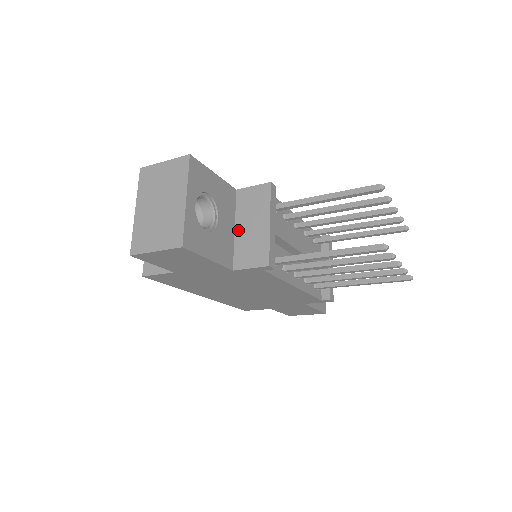
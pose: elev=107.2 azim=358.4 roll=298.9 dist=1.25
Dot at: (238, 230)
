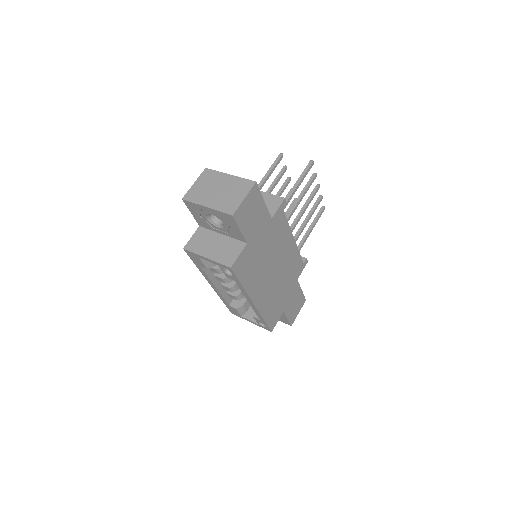
Dot at: occluded
